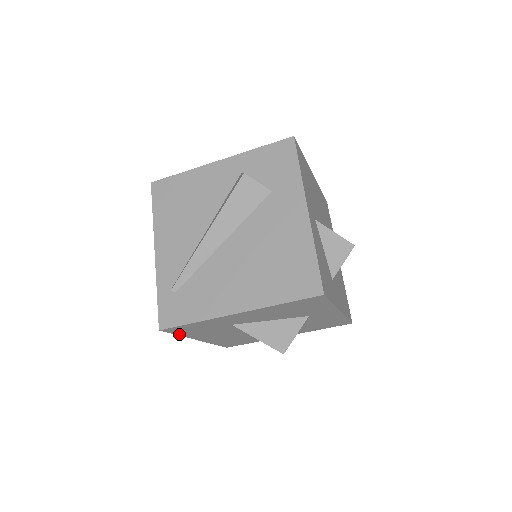
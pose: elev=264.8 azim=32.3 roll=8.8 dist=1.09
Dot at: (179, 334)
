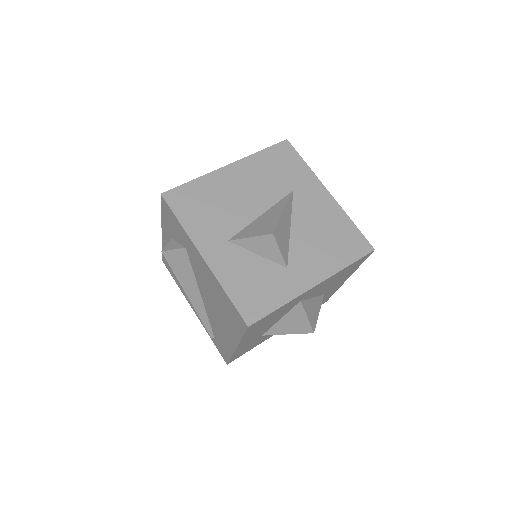
Dot at: occluded
